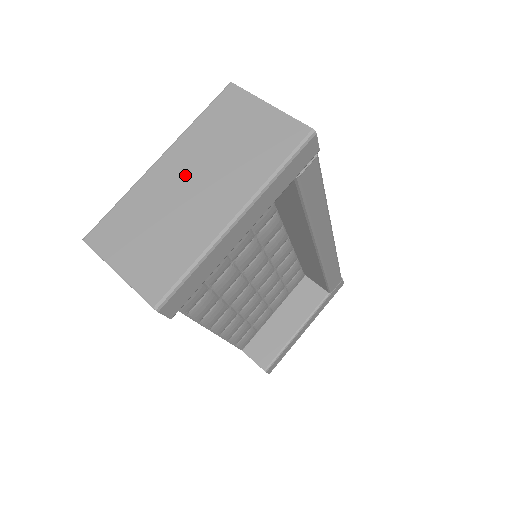
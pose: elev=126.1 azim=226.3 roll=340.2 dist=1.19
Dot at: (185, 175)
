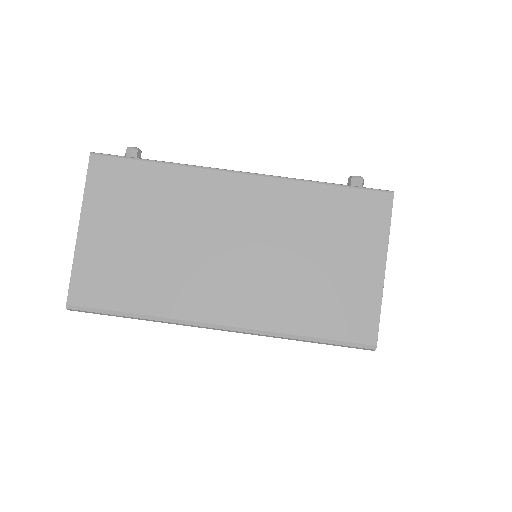
Dot at: (238, 225)
